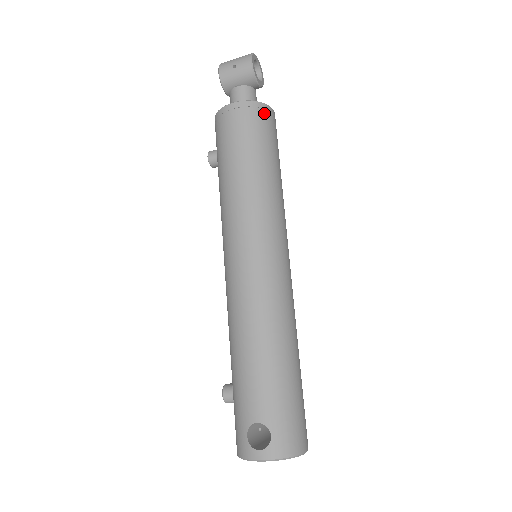
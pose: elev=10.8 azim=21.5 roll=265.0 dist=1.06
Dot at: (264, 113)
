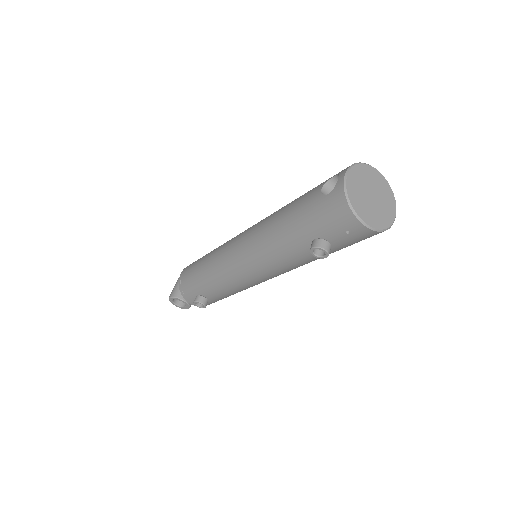
Dot at: occluded
